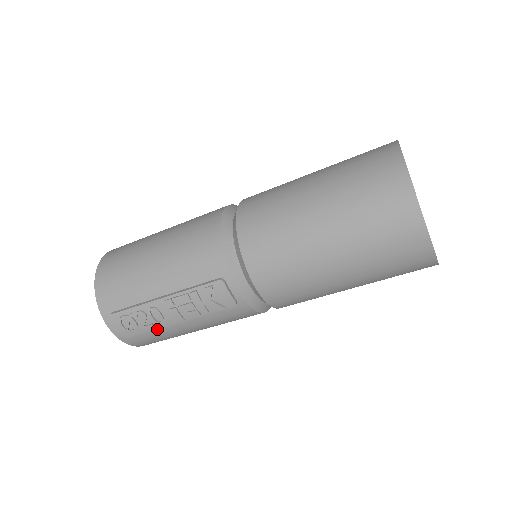
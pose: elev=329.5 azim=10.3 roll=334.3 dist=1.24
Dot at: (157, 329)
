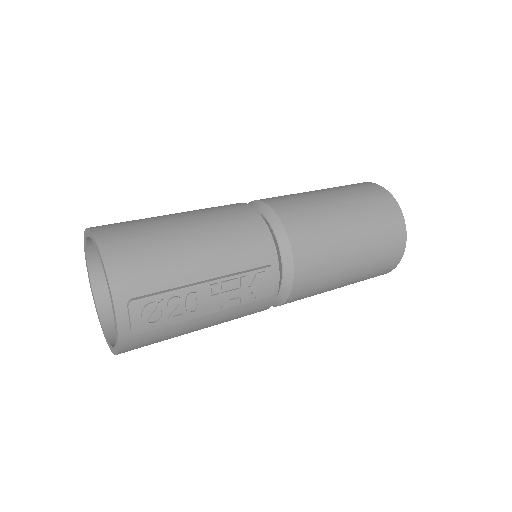
Dot at: (175, 323)
